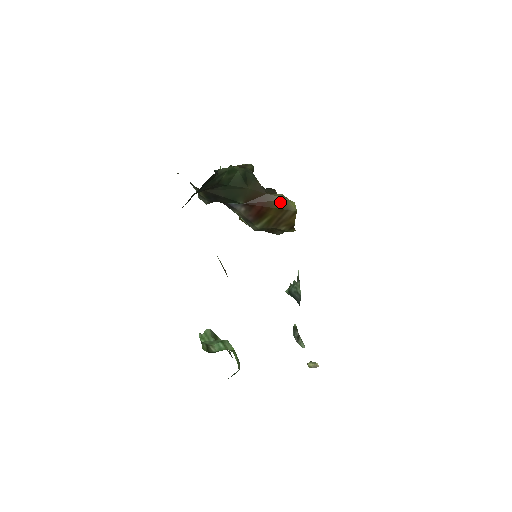
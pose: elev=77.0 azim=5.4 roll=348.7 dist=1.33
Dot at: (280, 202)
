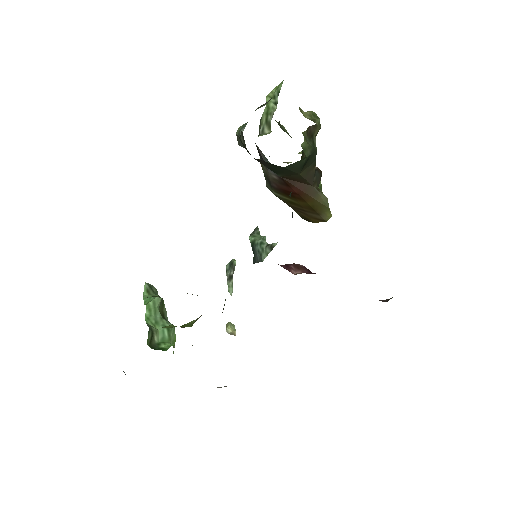
Dot at: (319, 204)
